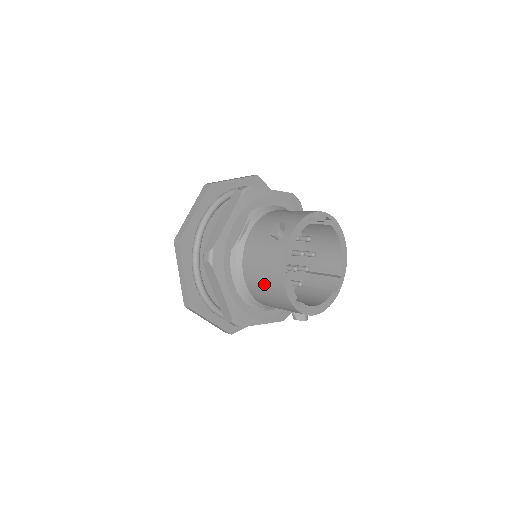
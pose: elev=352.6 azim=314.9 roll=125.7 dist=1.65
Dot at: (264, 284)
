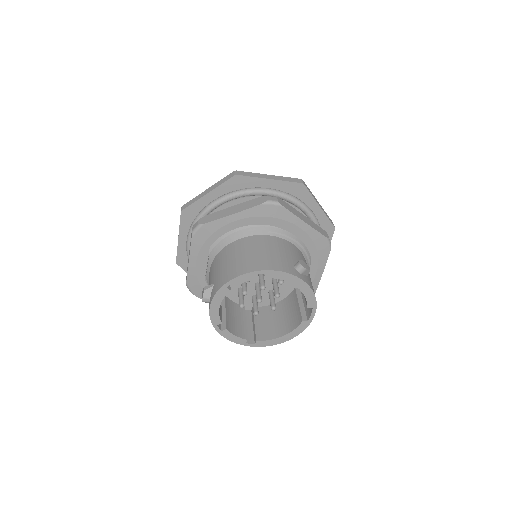
Dot at: occluded
